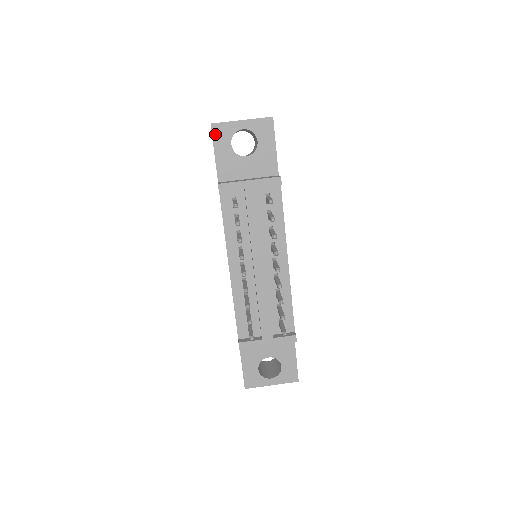
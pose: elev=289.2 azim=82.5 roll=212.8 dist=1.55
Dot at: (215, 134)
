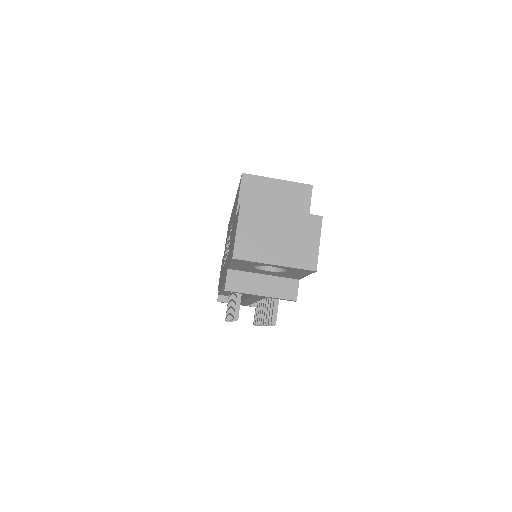
Dot at: (235, 261)
